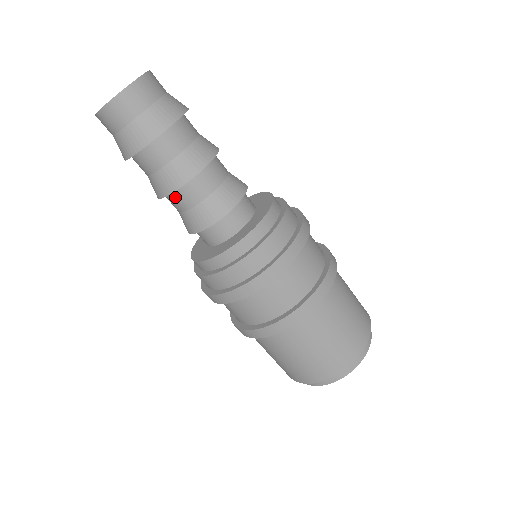
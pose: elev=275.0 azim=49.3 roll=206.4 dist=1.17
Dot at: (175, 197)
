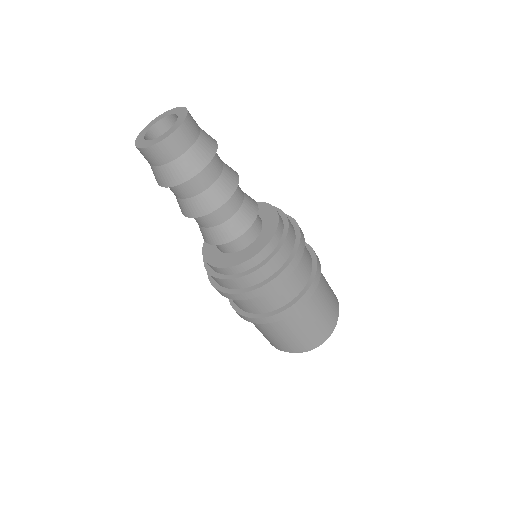
Dot at: (209, 215)
